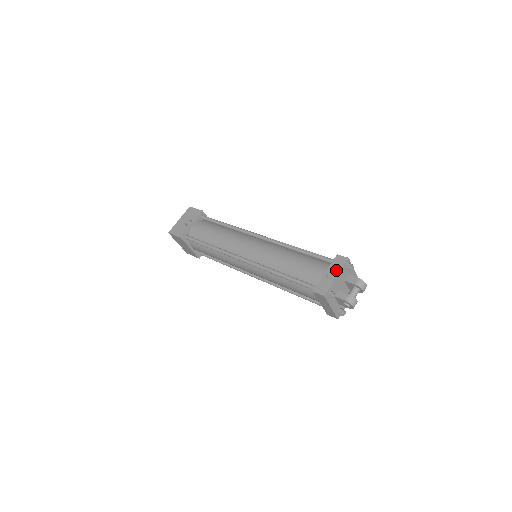
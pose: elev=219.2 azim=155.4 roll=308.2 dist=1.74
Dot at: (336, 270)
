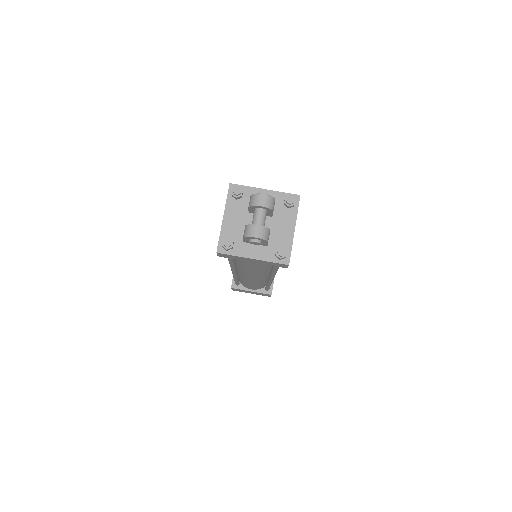
Dot at: (224, 210)
